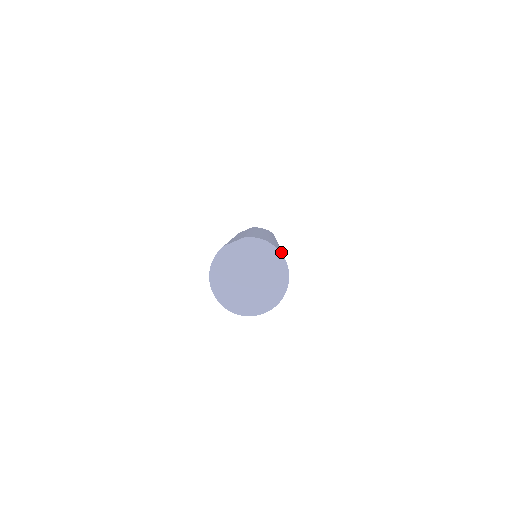
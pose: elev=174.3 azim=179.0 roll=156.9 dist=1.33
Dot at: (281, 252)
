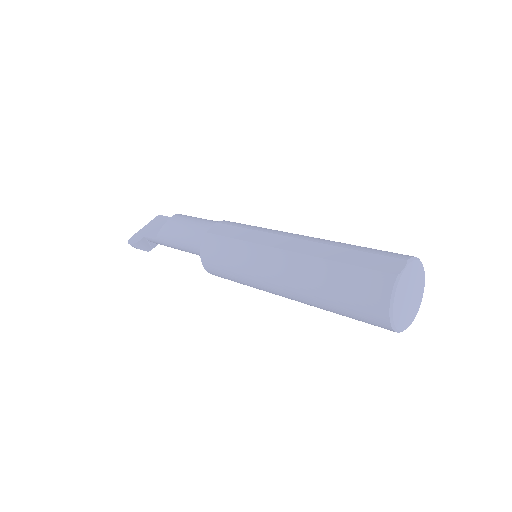
Dot at: occluded
